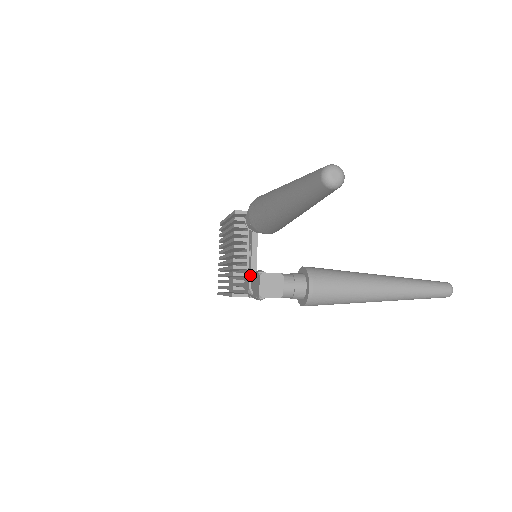
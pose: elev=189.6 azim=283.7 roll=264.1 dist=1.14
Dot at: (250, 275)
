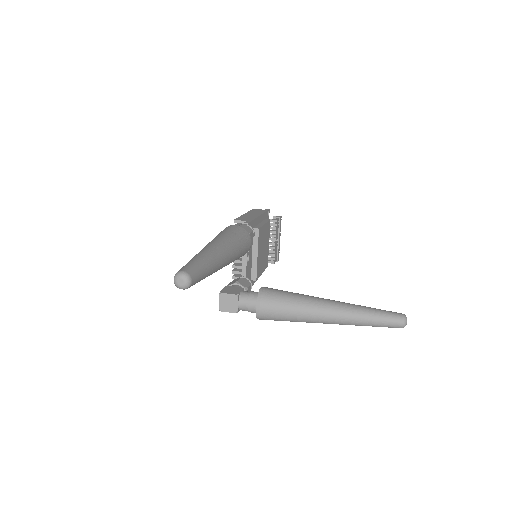
Dot at: (231, 283)
